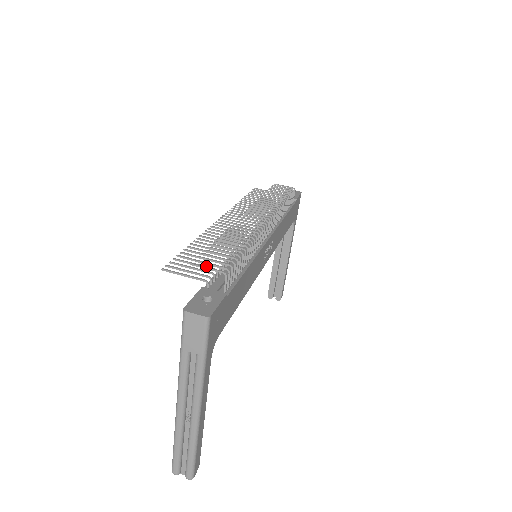
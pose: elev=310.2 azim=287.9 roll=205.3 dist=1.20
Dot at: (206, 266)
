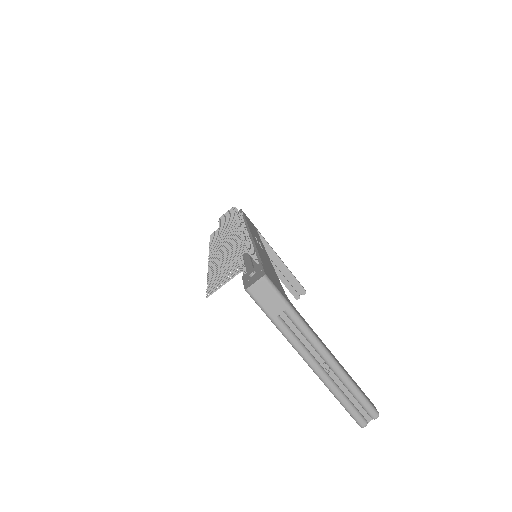
Dot at: (231, 270)
